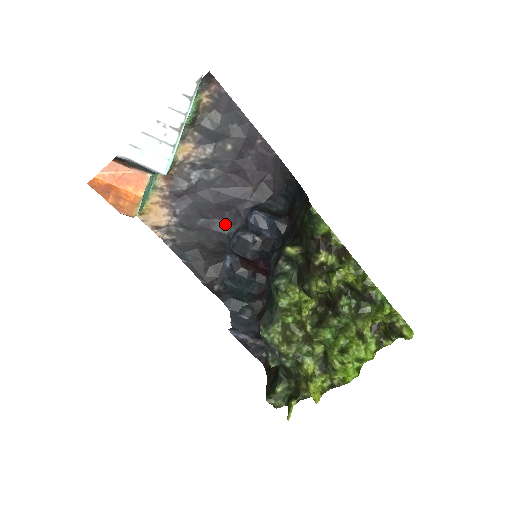
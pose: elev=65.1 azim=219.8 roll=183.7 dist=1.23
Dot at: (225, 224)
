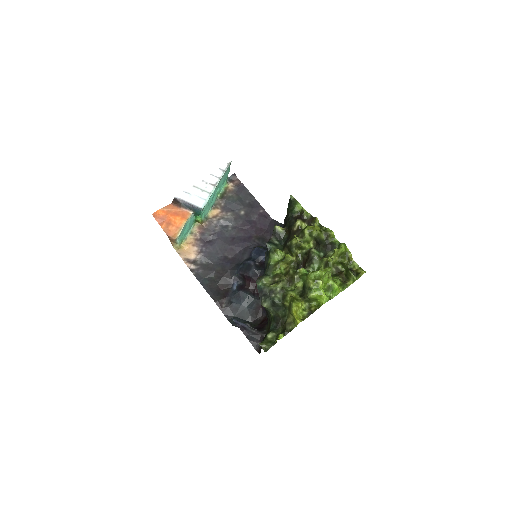
Dot at: (235, 259)
